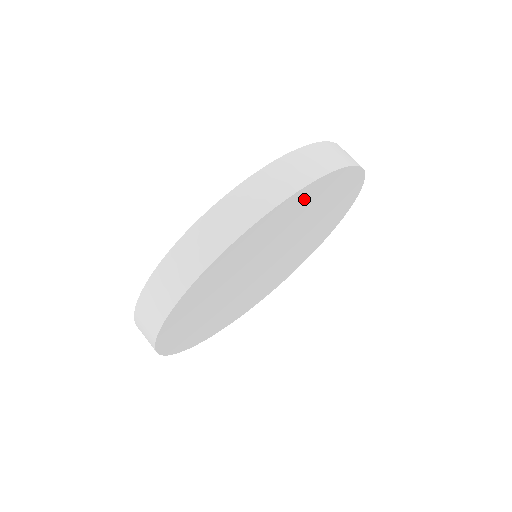
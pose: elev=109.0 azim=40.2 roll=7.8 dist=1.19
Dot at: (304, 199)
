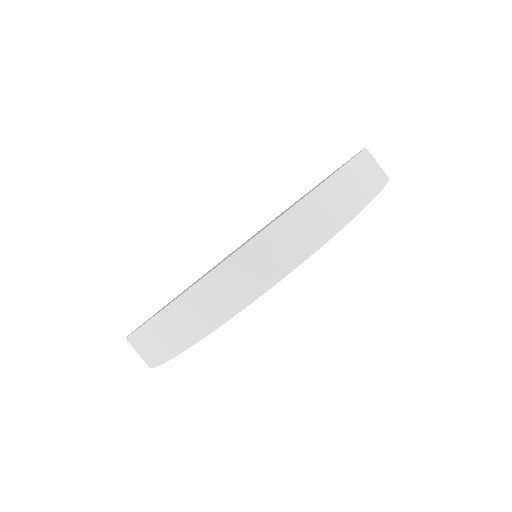
Dot at: occluded
